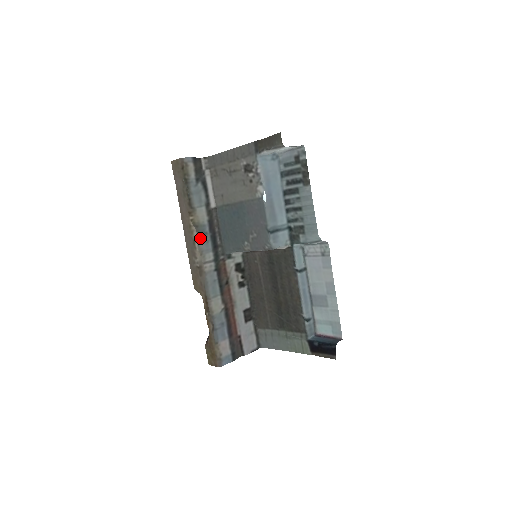
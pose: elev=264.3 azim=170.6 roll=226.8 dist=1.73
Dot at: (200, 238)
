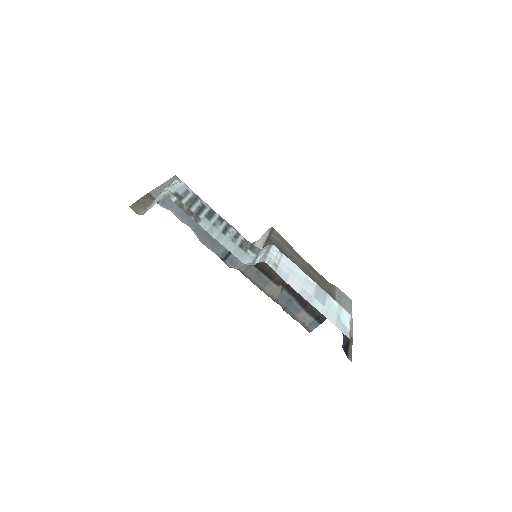
Dot at: occluded
